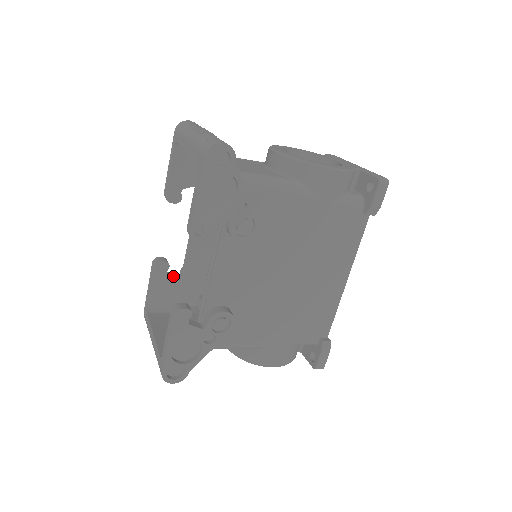
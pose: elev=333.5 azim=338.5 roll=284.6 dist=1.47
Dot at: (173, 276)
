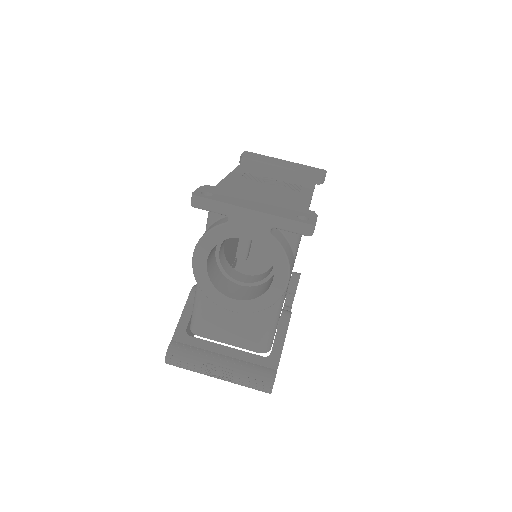
Dot at: occluded
